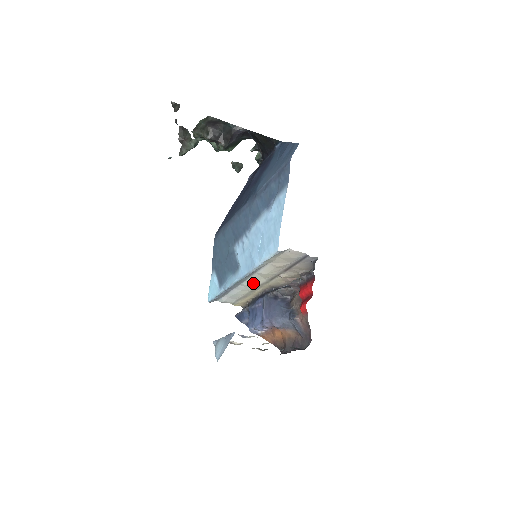
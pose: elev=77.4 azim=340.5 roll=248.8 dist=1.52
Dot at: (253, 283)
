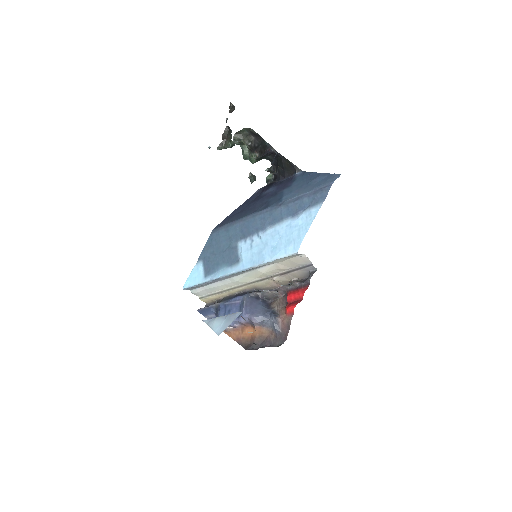
Dot at: (242, 280)
